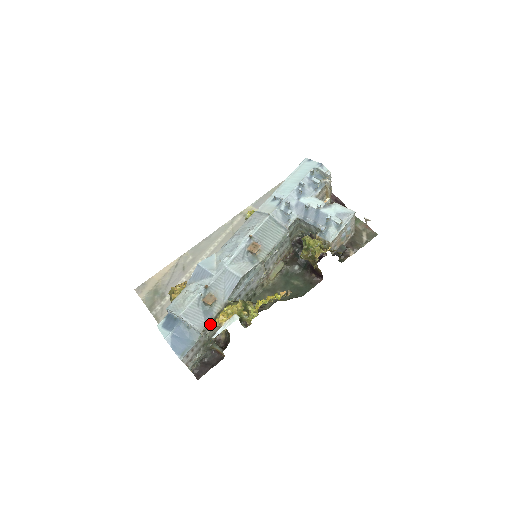
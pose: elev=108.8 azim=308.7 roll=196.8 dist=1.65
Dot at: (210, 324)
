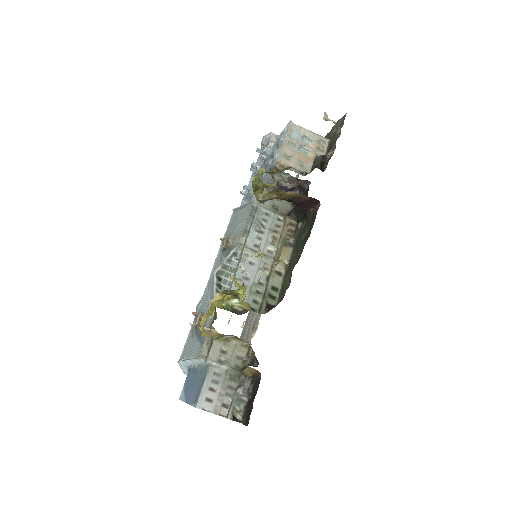
Dot at: (211, 344)
